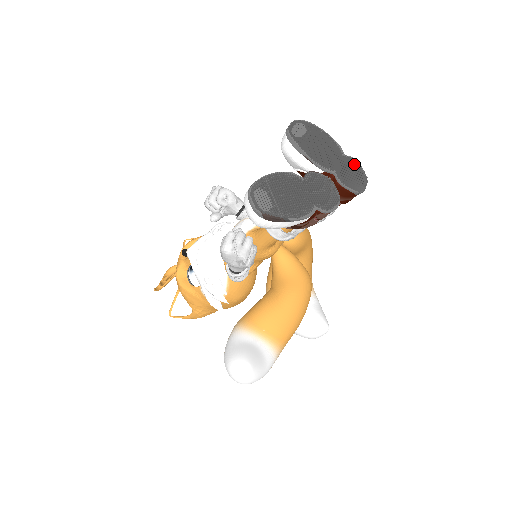
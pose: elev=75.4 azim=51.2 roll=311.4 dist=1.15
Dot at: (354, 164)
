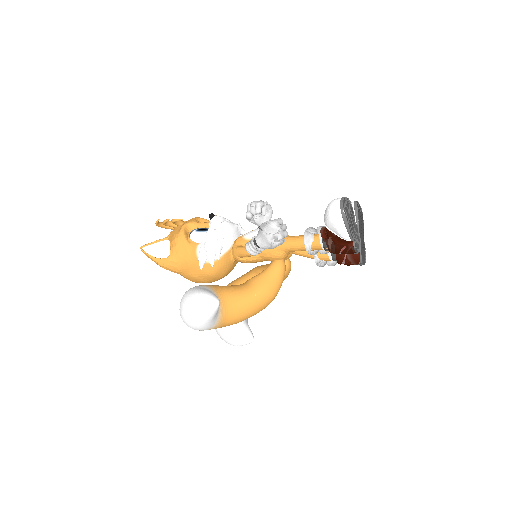
Dot at: occluded
